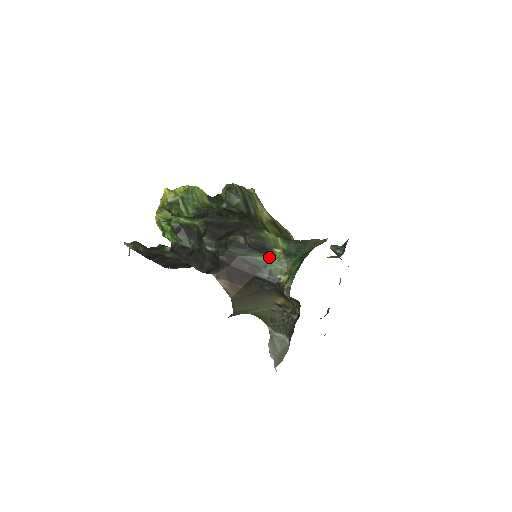
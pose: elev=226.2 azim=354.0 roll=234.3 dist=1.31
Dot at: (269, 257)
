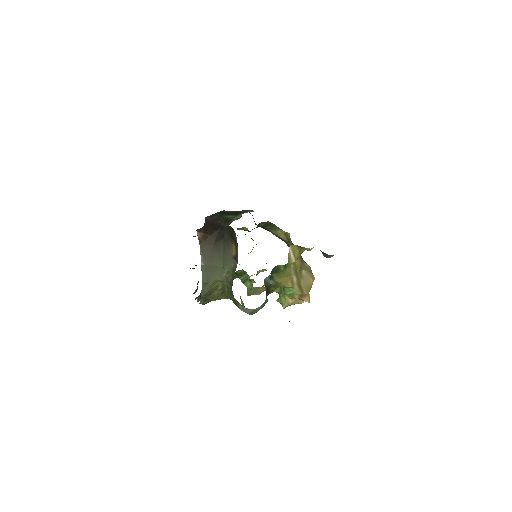
Dot at: occluded
